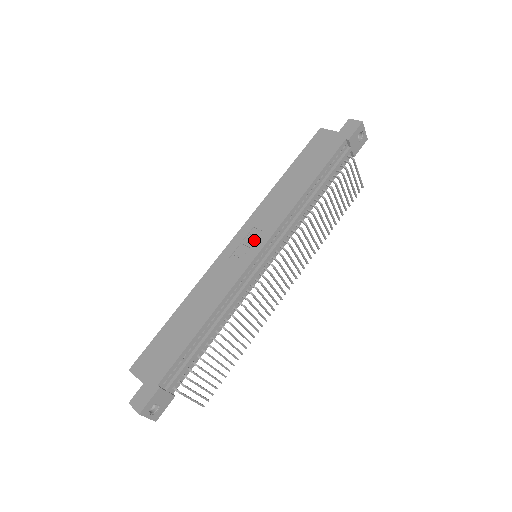
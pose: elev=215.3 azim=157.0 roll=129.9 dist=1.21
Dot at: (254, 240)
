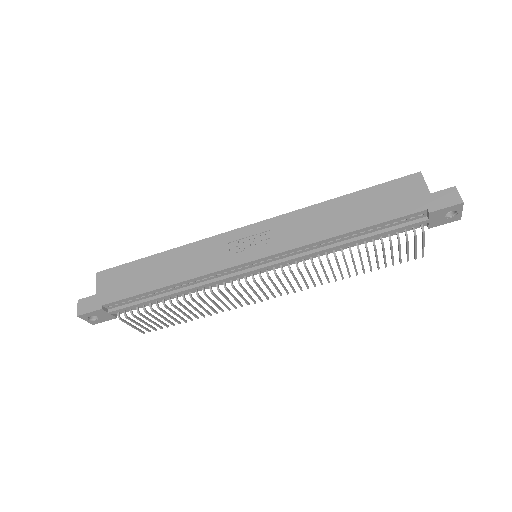
Dot at: (259, 244)
